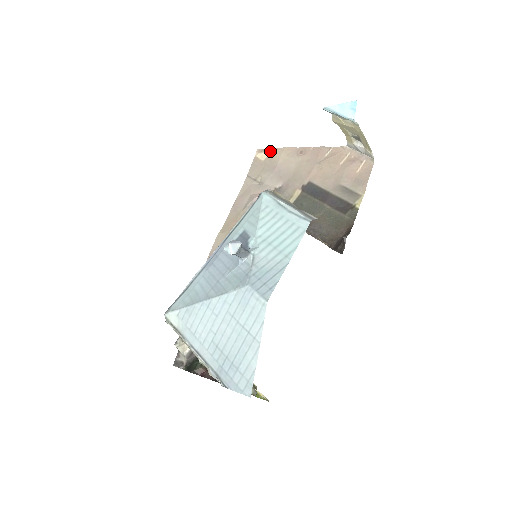
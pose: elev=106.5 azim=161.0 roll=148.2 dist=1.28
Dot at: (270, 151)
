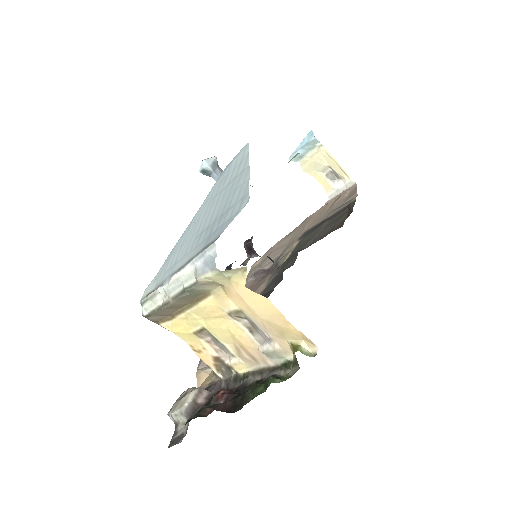
Dot at: (264, 255)
